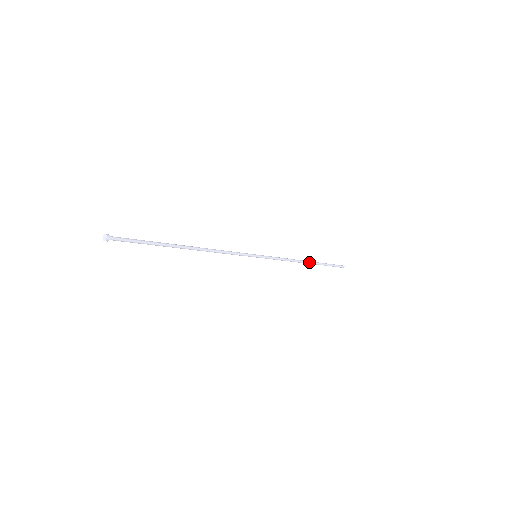
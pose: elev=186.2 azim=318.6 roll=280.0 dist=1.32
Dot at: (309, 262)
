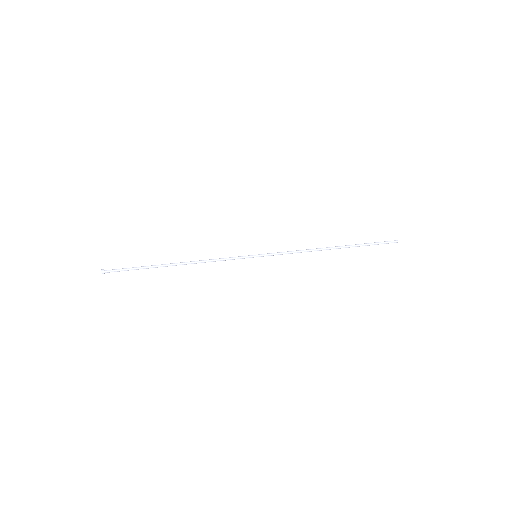
Dot at: (334, 248)
